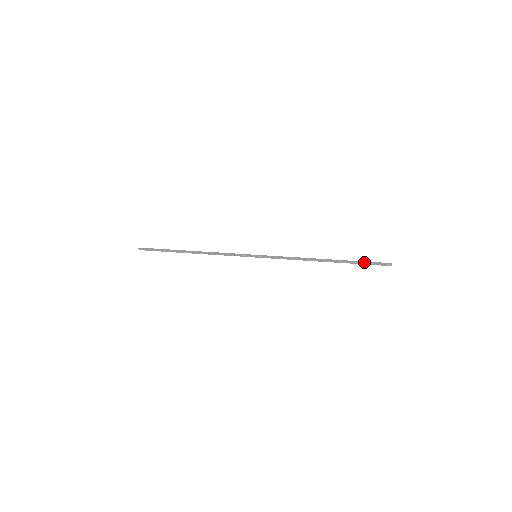
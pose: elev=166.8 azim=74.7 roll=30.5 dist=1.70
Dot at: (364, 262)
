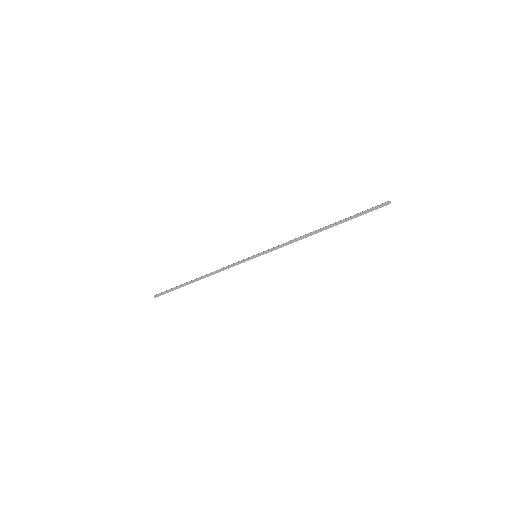
Dot at: (360, 212)
